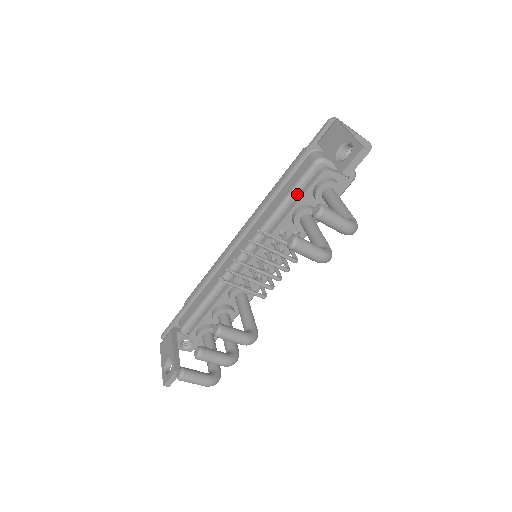
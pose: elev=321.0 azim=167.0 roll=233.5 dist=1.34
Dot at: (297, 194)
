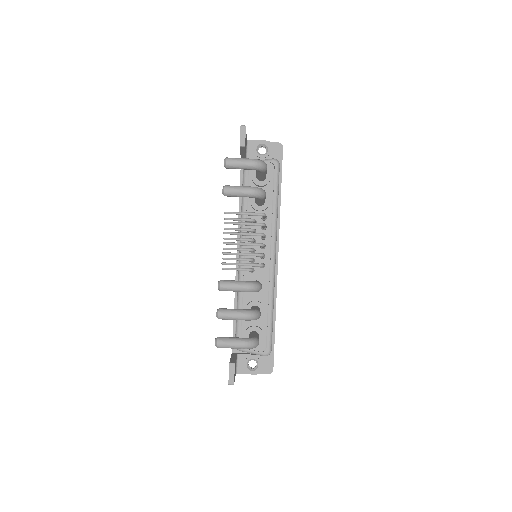
Dot at: occluded
